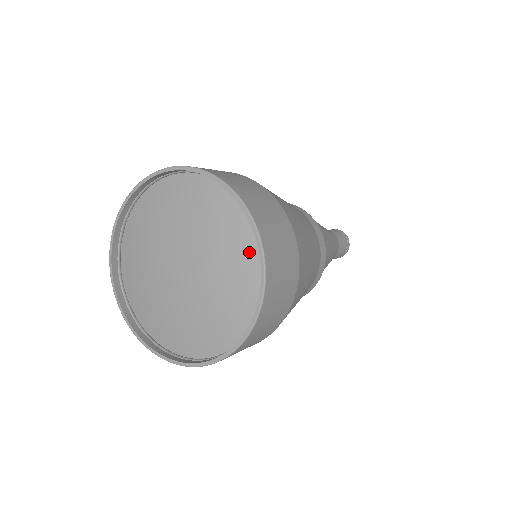
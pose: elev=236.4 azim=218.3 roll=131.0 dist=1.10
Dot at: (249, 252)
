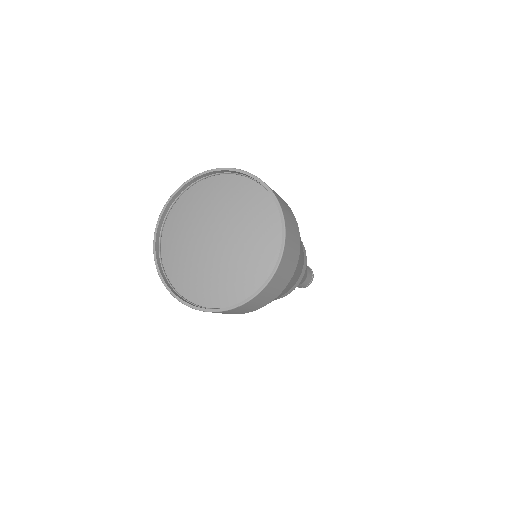
Dot at: (259, 198)
